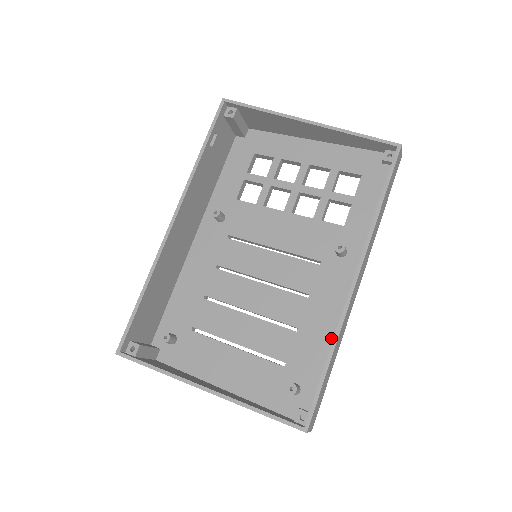
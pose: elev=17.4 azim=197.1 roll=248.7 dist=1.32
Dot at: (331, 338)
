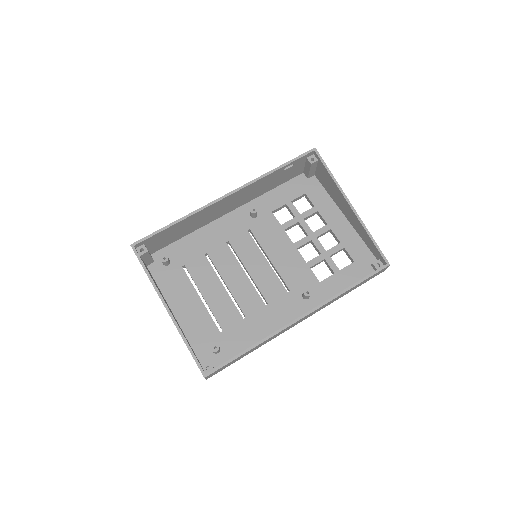
Dot at: (260, 338)
